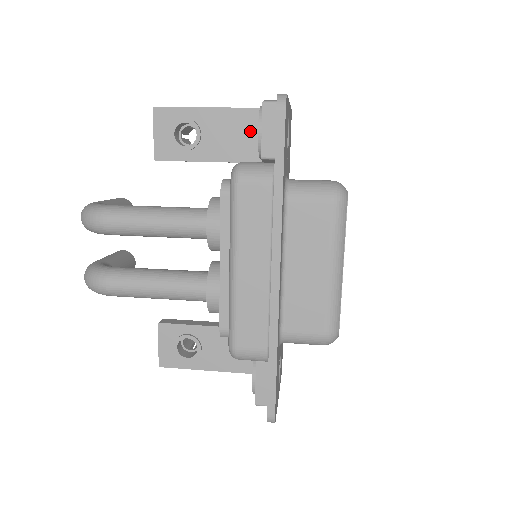
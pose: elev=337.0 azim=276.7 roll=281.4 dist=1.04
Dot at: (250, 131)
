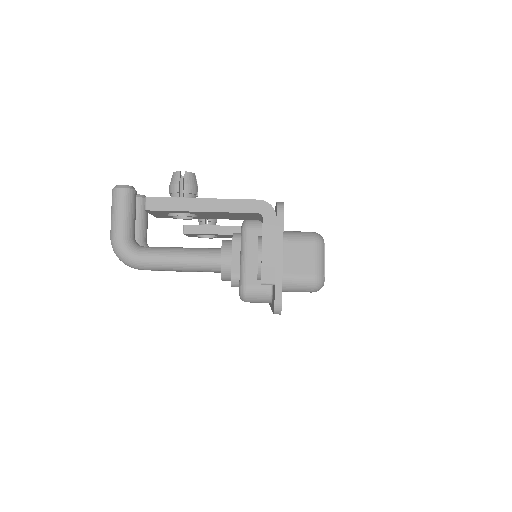
Dot at: (244, 216)
